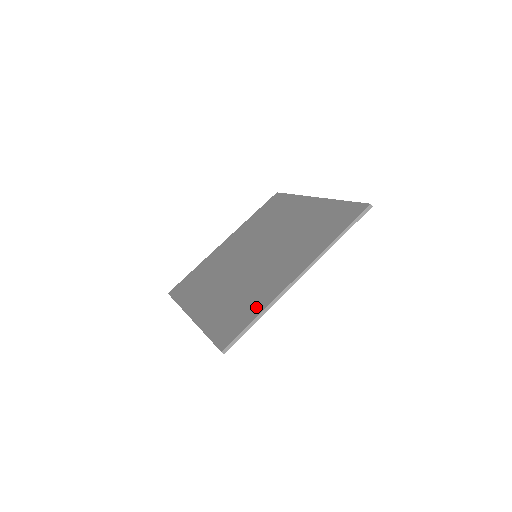
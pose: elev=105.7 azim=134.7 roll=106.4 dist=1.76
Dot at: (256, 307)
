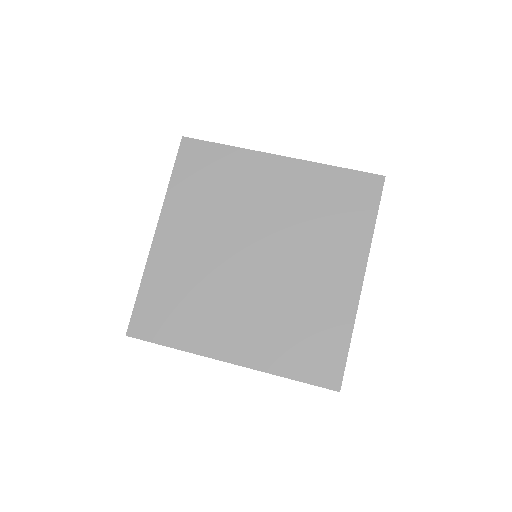
Dot at: (338, 331)
